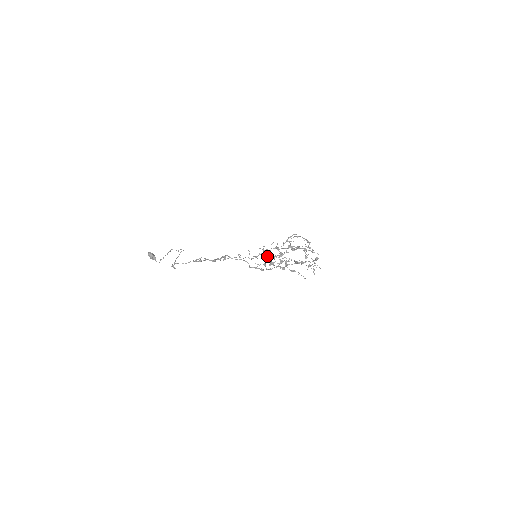
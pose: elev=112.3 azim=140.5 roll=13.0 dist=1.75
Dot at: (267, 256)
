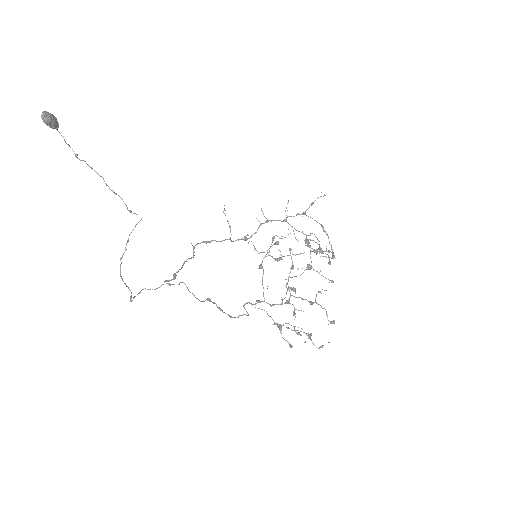
Dot at: occluded
